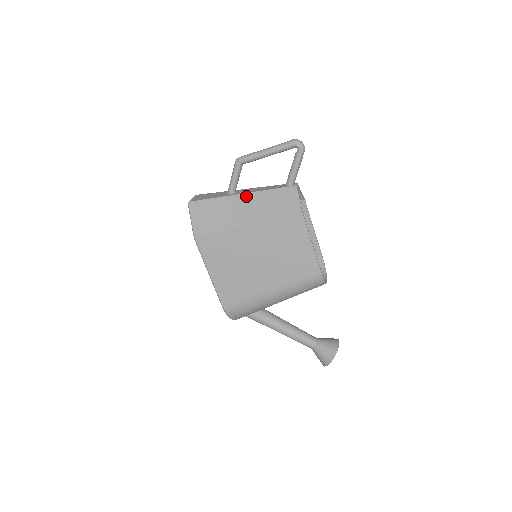
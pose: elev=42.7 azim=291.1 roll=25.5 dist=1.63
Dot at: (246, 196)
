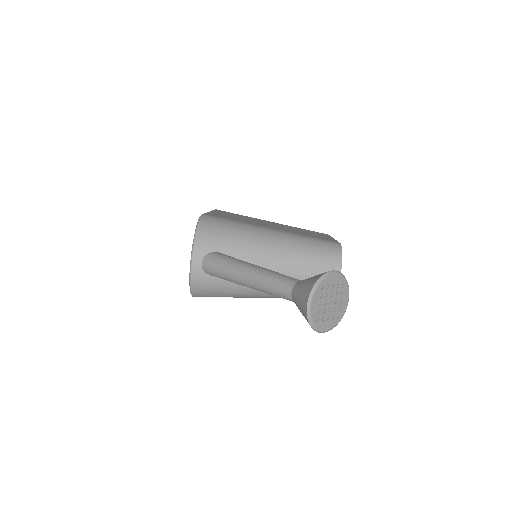
Dot at: occluded
